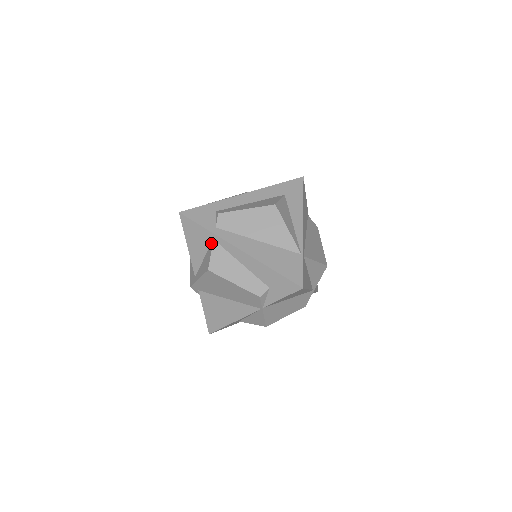
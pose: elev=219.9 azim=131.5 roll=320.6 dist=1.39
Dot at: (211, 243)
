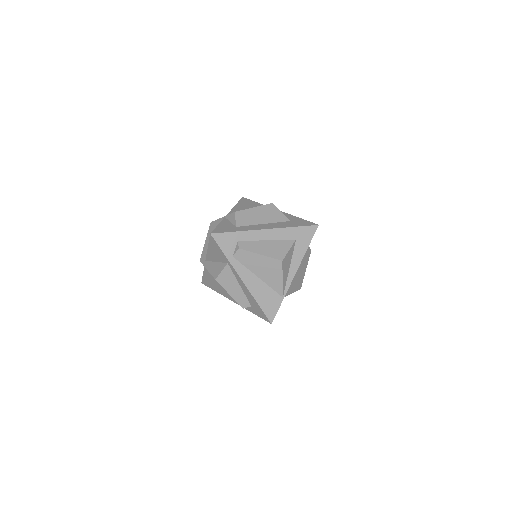
Dot at: (225, 263)
